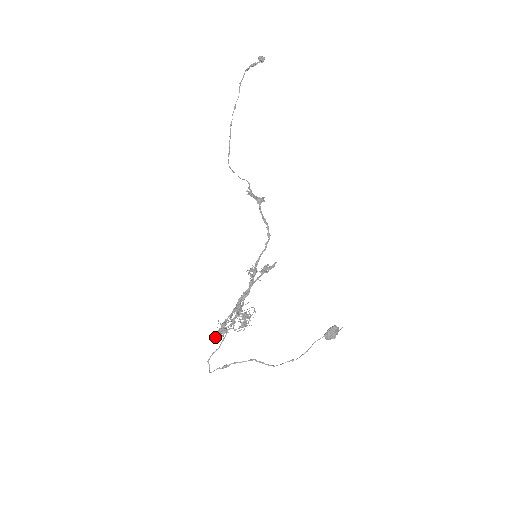
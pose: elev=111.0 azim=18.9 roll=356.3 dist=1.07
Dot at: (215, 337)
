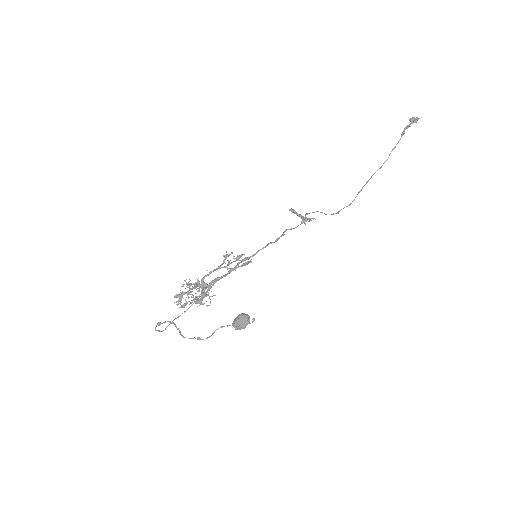
Dot at: (180, 307)
